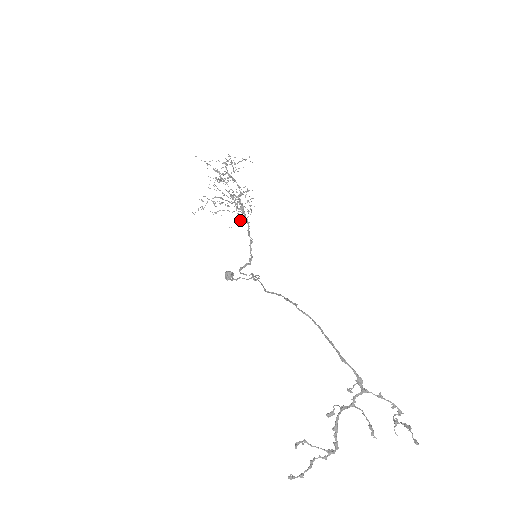
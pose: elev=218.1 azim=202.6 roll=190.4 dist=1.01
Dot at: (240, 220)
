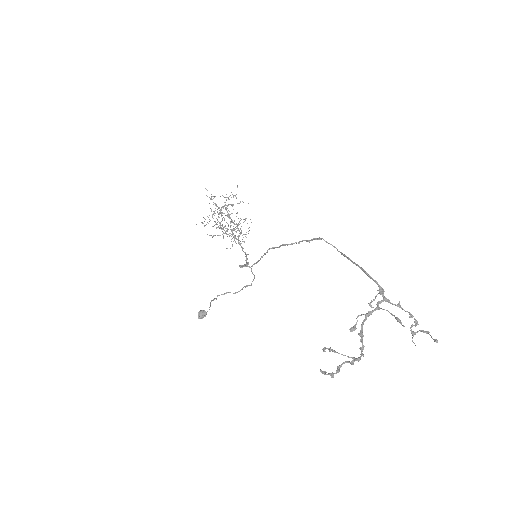
Dot at: (240, 234)
